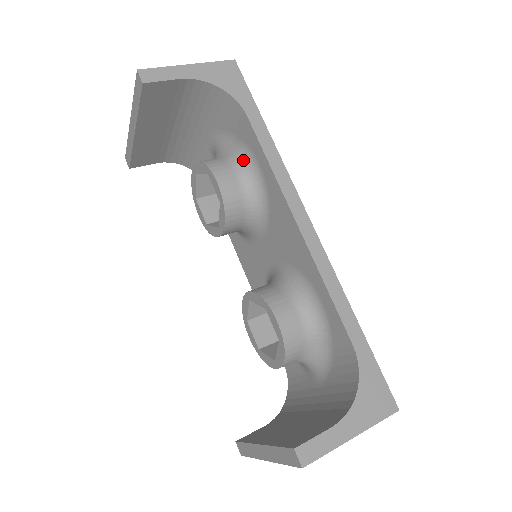
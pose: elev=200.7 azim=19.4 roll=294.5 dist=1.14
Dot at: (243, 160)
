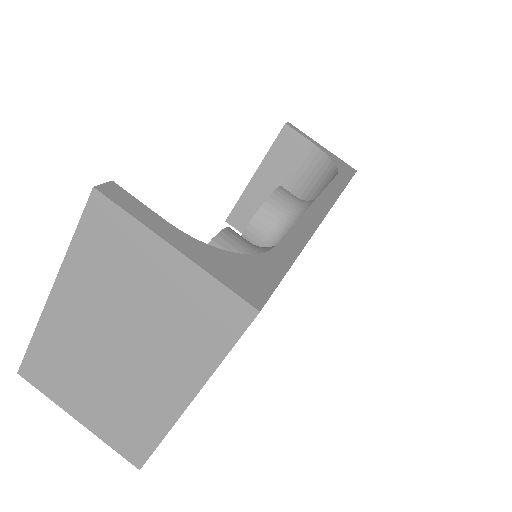
Dot at: (311, 200)
